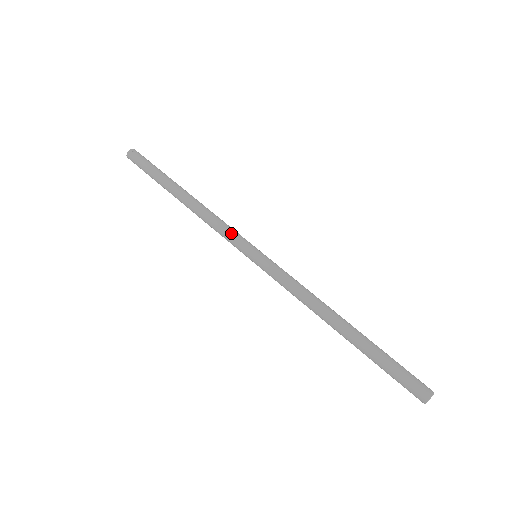
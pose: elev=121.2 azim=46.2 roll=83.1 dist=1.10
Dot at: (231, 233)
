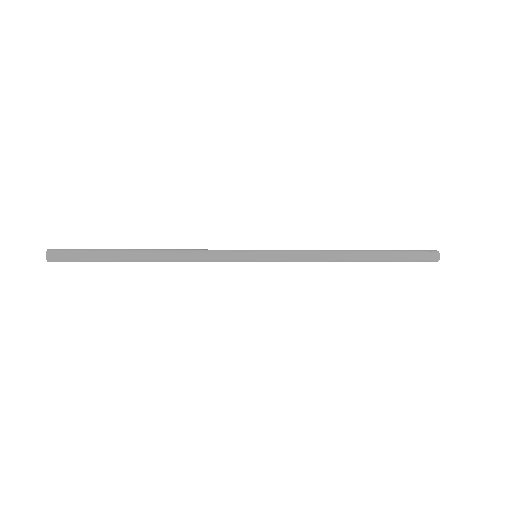
Dot at: (223, 251)
